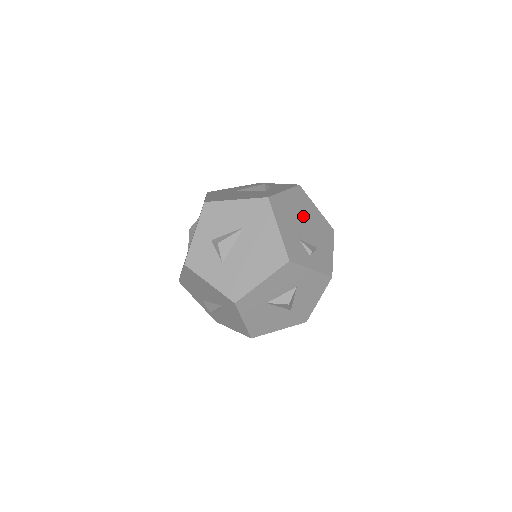
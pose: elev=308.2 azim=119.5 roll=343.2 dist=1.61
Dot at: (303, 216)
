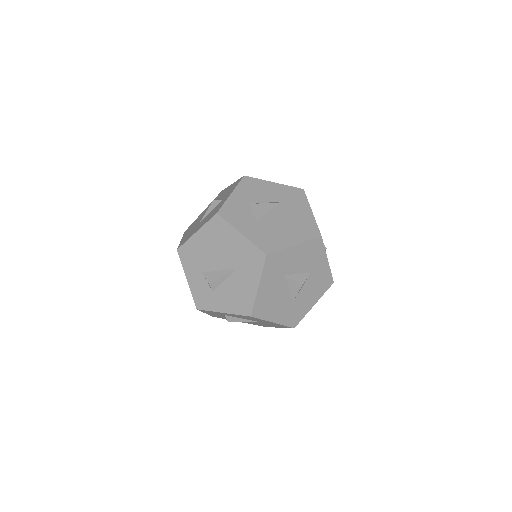
Dot at: occluded
